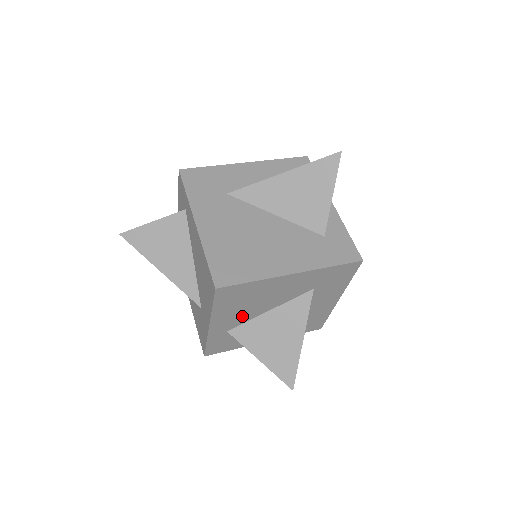
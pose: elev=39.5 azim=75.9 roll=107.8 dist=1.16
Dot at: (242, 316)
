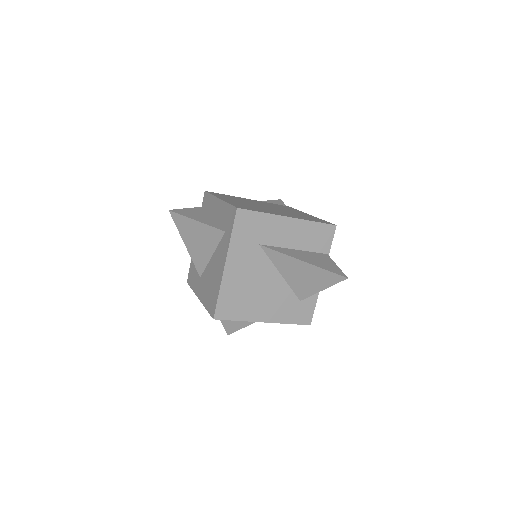
Dot at: occluded
